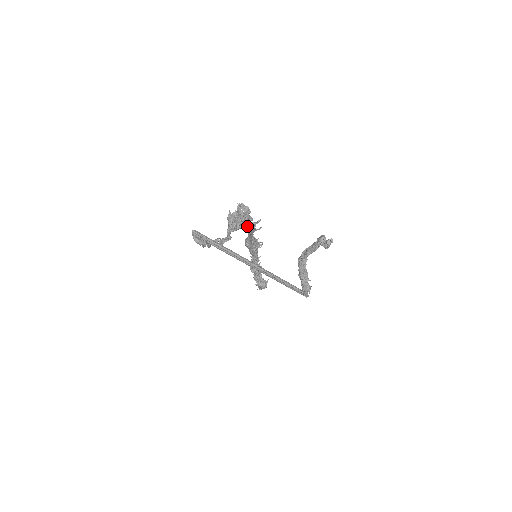
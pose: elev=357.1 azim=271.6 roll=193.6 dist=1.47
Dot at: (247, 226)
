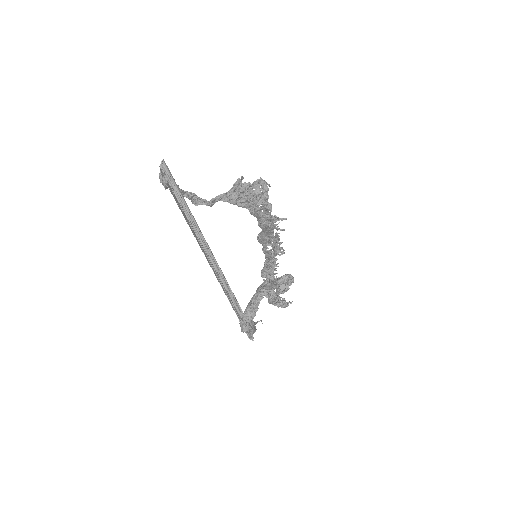
Dot at: (262, 213)
